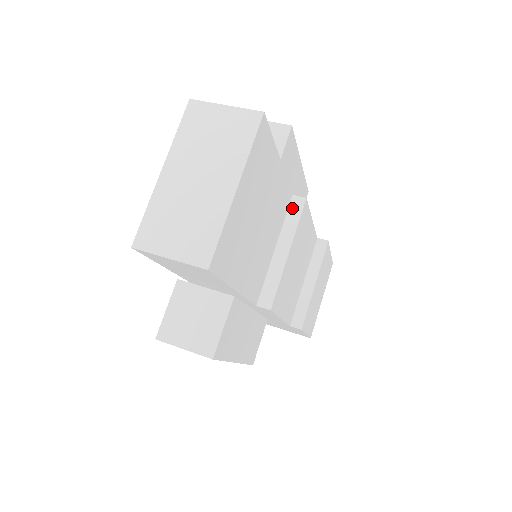
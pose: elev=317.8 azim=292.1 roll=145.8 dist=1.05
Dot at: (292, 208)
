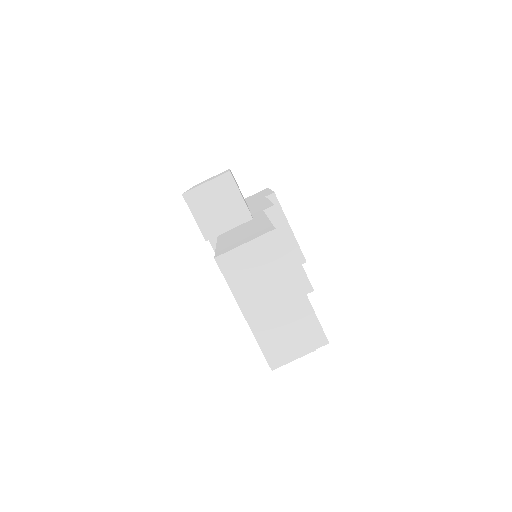
Dot at: (271, 220)
